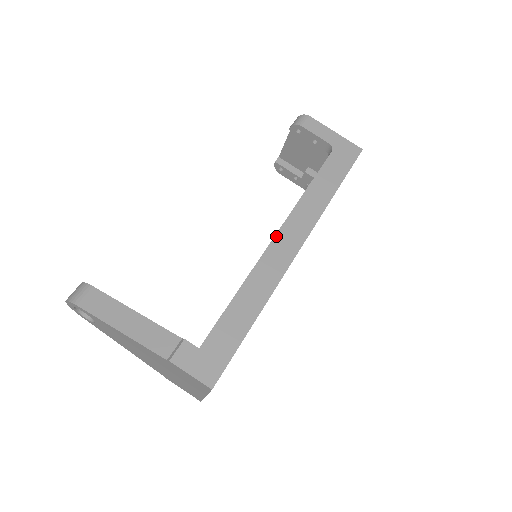
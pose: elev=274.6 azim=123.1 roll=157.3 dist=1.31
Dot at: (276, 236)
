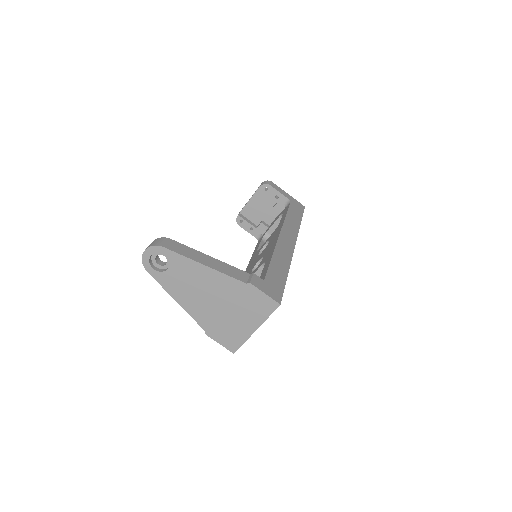
Dot at: (280, 234)
